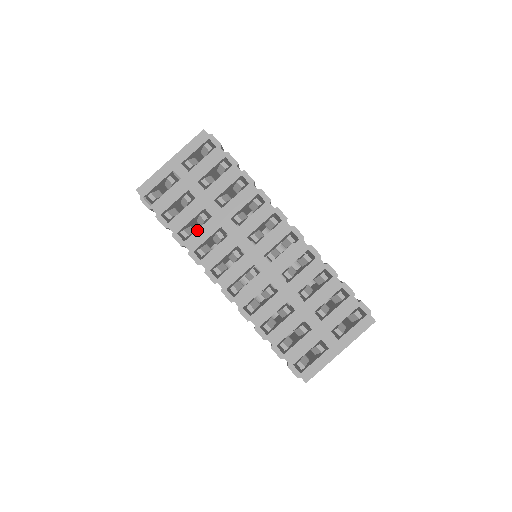
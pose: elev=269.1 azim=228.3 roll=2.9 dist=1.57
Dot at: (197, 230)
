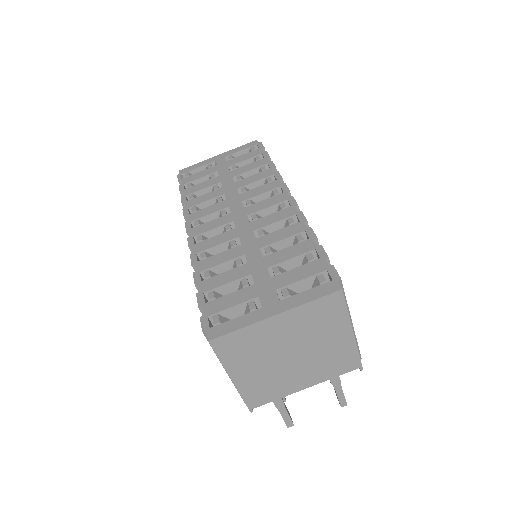
Dot at: (203, 195)
